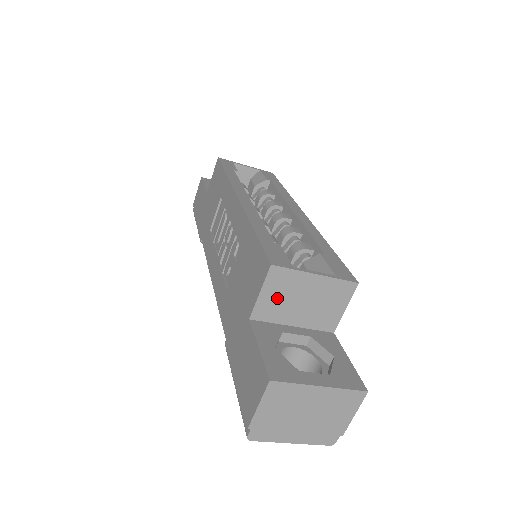
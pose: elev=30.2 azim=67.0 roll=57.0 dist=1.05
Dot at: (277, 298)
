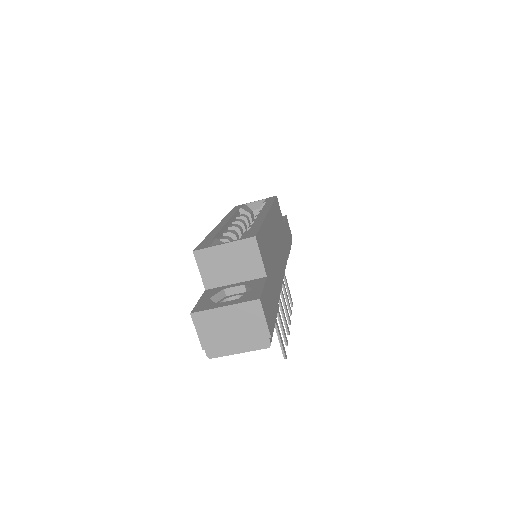
Dot at: (212, 270)
